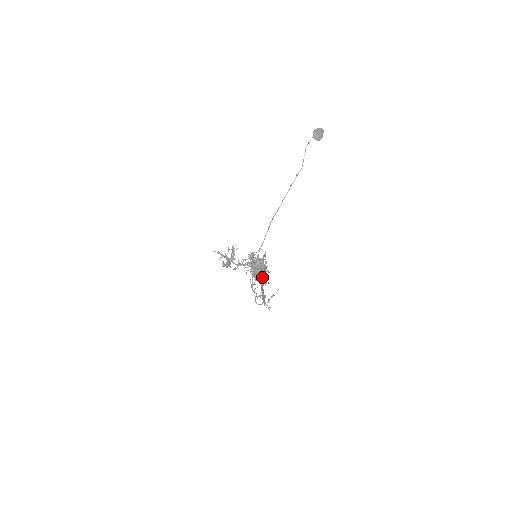
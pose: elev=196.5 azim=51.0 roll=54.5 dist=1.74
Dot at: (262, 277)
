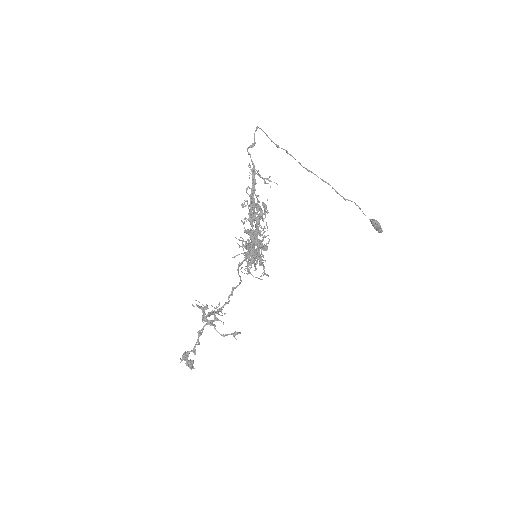
Dot at: (256, 226)
